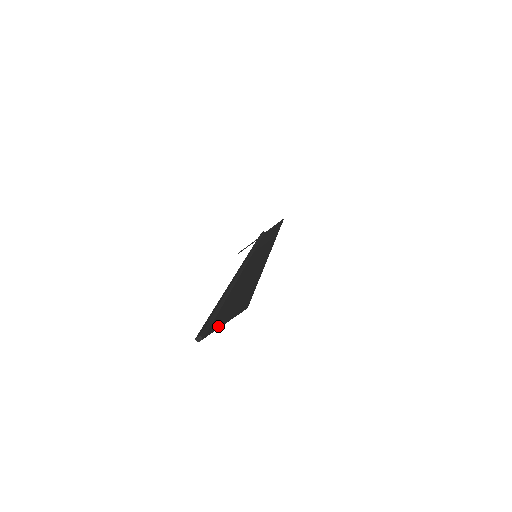
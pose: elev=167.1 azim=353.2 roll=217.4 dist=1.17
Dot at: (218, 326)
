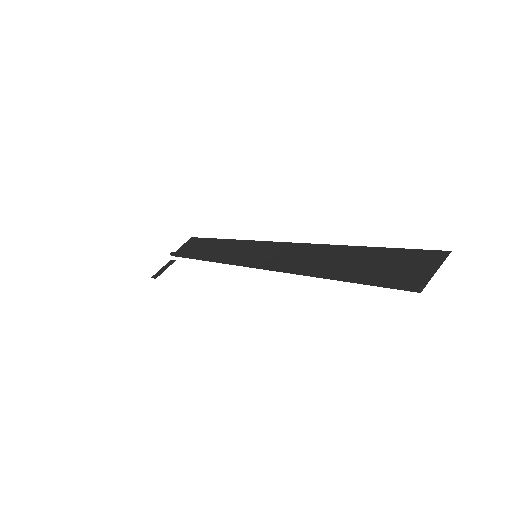
Dot at: (425, 275)
